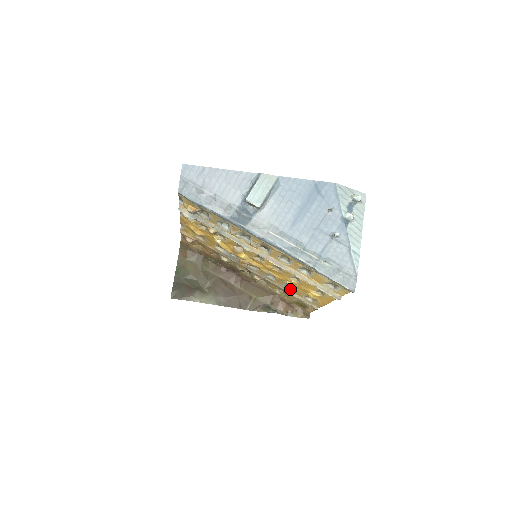
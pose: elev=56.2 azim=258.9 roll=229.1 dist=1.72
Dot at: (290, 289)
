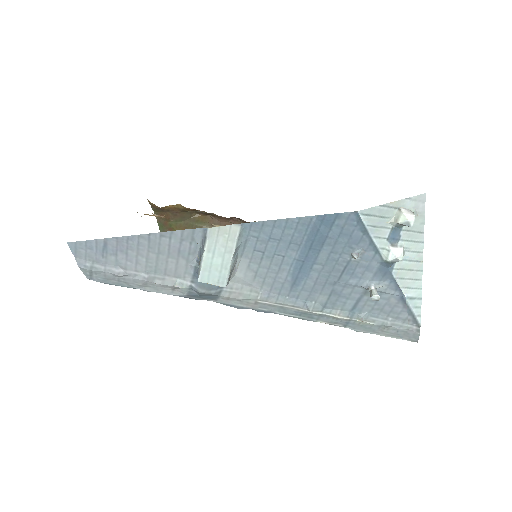
Dot at: occluded
